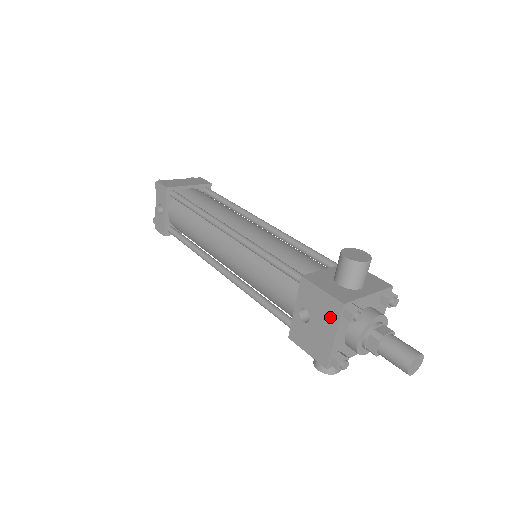
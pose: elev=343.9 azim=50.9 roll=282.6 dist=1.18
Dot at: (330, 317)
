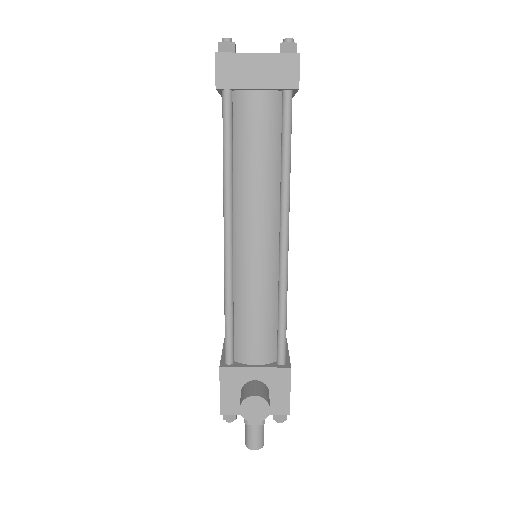
Dot at: occluded
